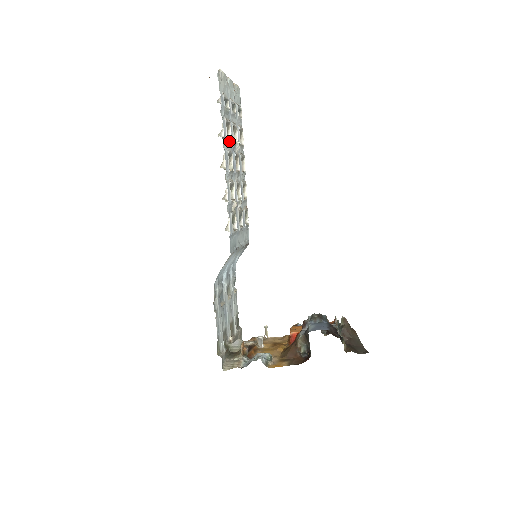
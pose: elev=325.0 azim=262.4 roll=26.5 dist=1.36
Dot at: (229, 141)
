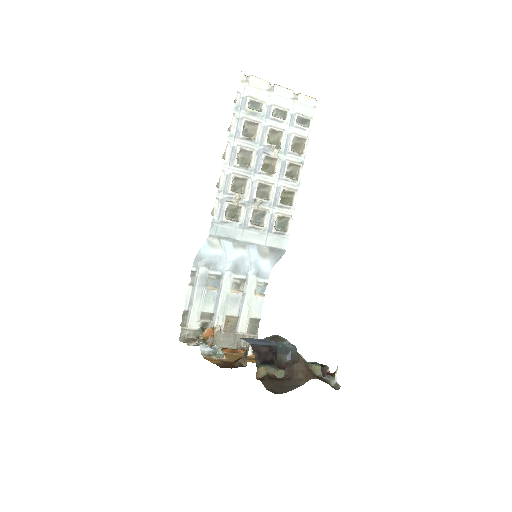
Dot at: (247, 139)
